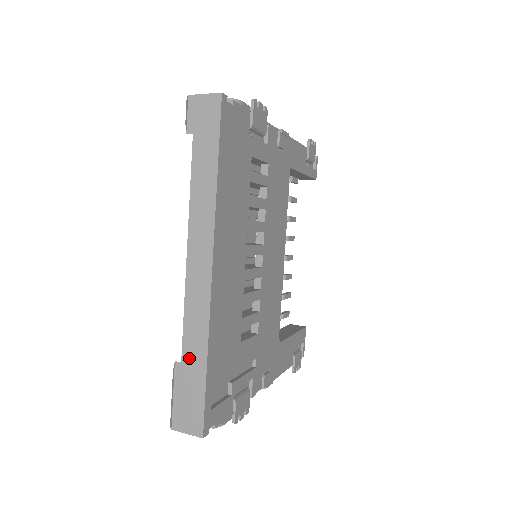
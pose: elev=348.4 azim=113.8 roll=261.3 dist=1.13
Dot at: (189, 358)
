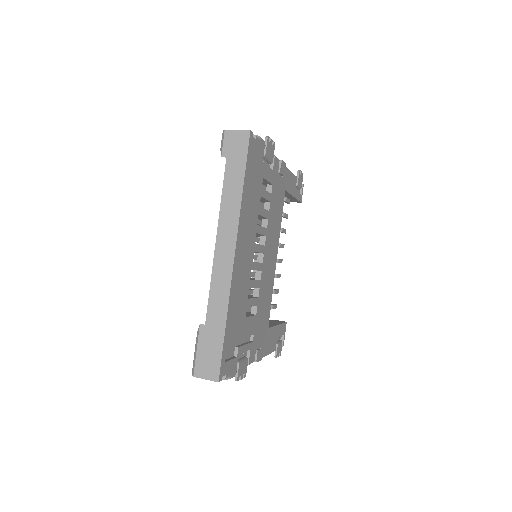
Dot at: (212, 321)
